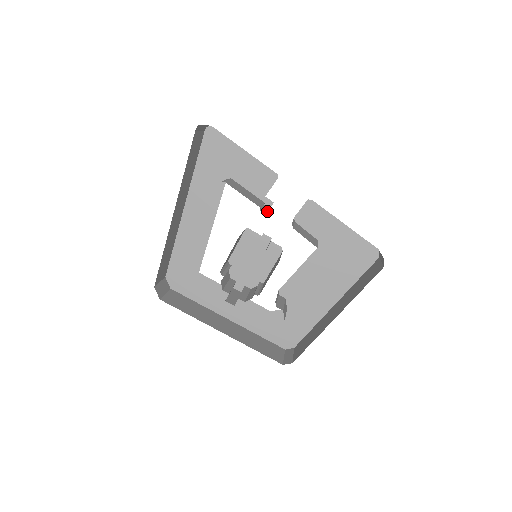
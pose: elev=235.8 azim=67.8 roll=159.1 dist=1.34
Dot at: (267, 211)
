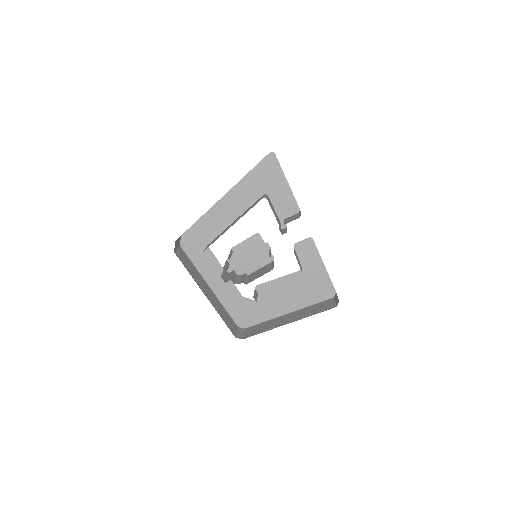
Dot at: (282, 231)
